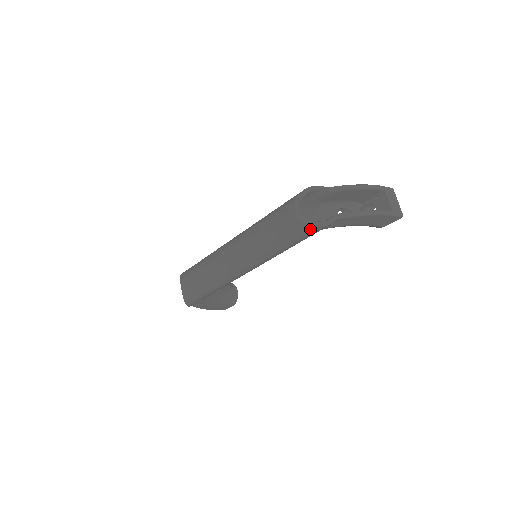
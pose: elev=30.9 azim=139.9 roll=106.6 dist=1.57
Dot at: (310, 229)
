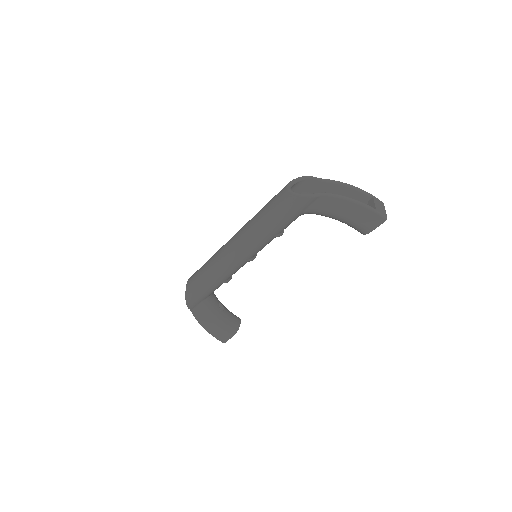
Dot at: (295, 200)
